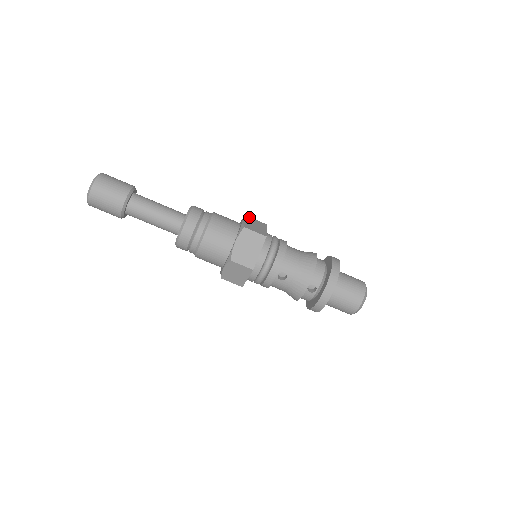
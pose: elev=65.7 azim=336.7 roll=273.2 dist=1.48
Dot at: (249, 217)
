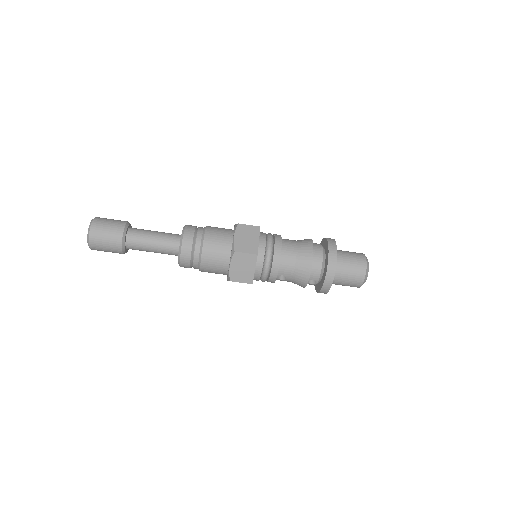
Dot at: (240, 225)
